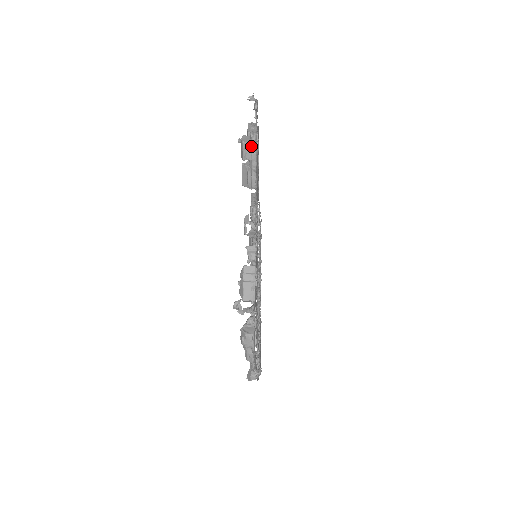
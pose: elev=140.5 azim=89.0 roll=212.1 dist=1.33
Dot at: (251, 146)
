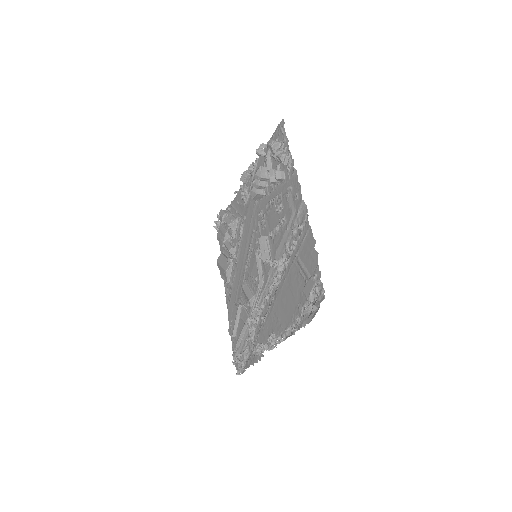
Dot at: (226, 211)
